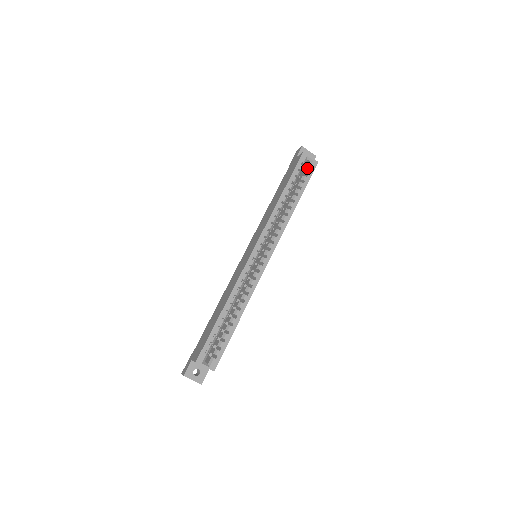
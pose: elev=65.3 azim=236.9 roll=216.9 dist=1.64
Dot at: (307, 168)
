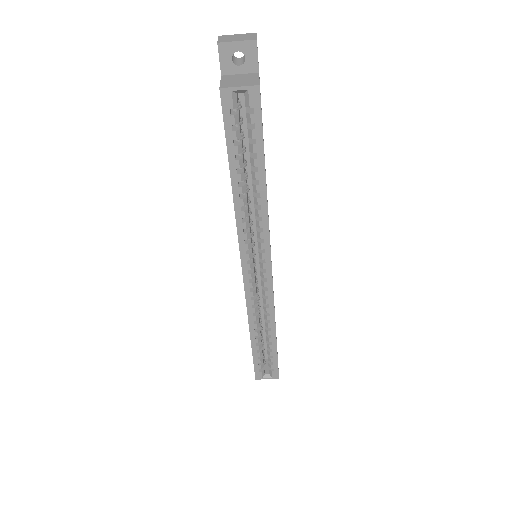
Dot at: (248, 104)
